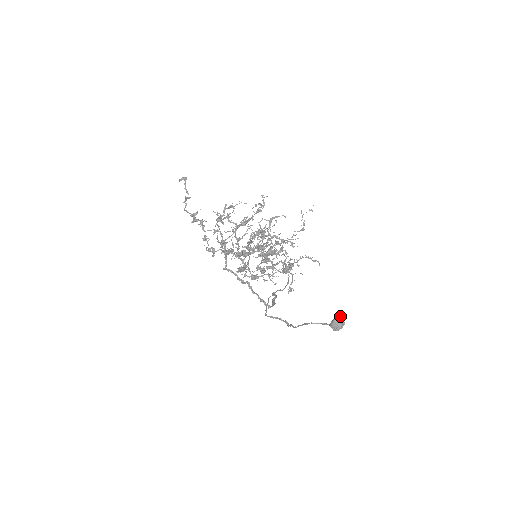
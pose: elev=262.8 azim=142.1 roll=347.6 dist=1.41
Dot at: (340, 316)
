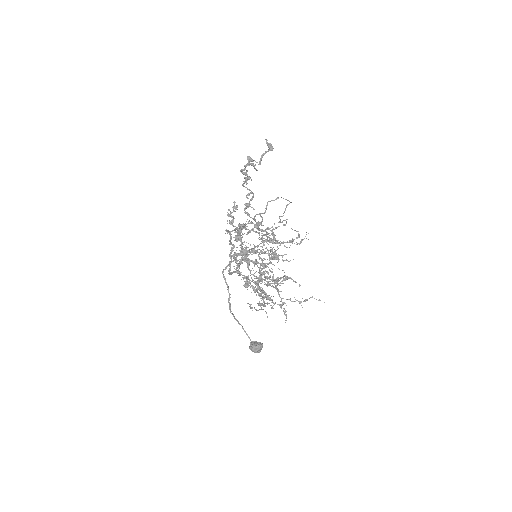
Dot at: (262, 347)
